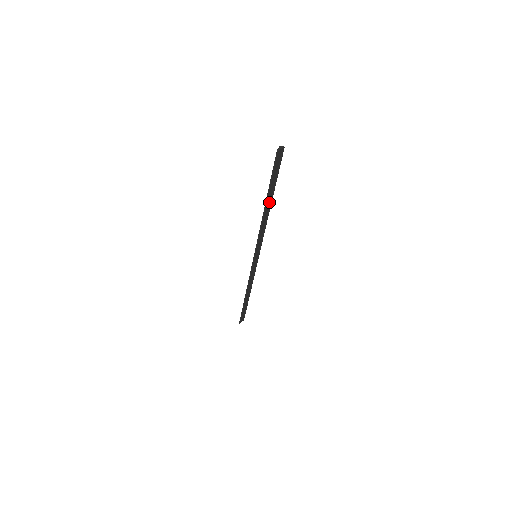
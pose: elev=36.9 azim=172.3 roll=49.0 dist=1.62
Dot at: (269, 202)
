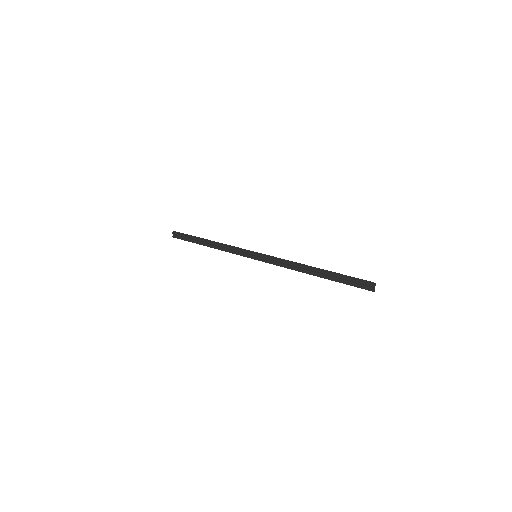
Dot at: (318, 271)
